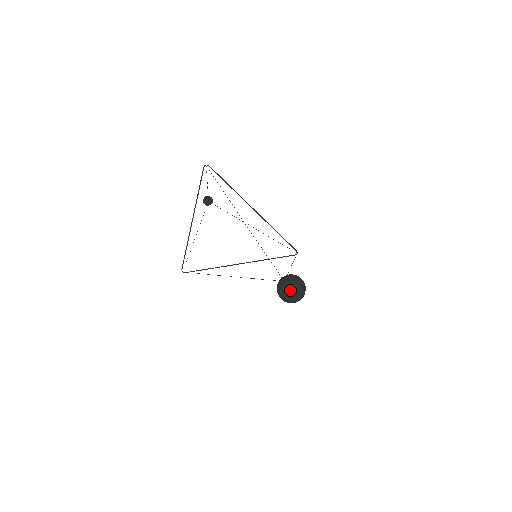
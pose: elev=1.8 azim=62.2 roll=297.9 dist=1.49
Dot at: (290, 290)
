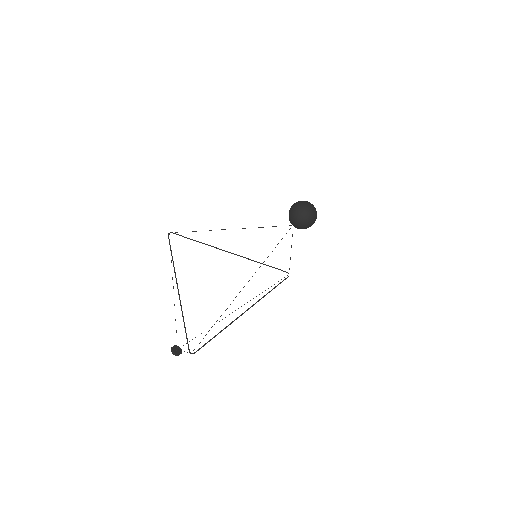
Dot at: (302, 202)
